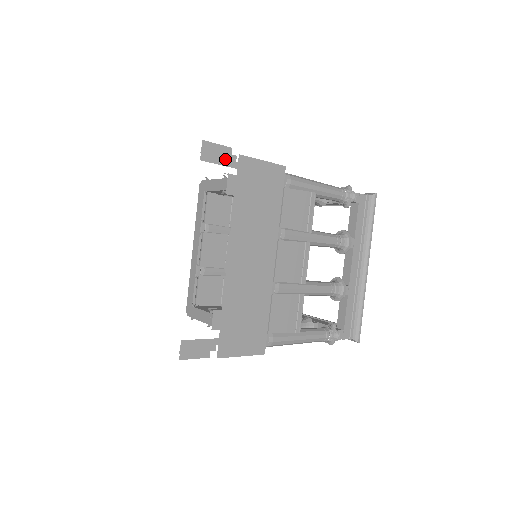
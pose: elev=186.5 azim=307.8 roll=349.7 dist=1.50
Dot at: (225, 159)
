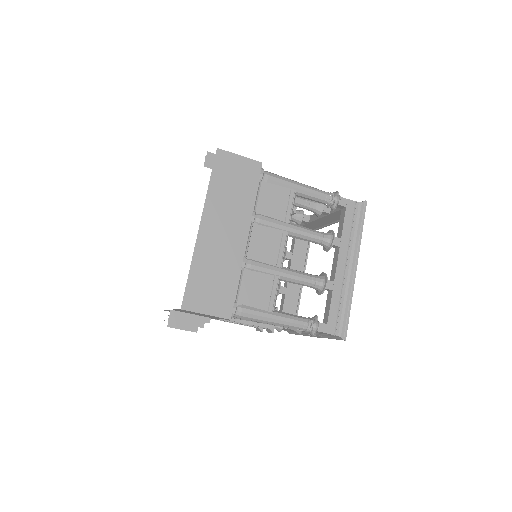
Dot at: occluded
